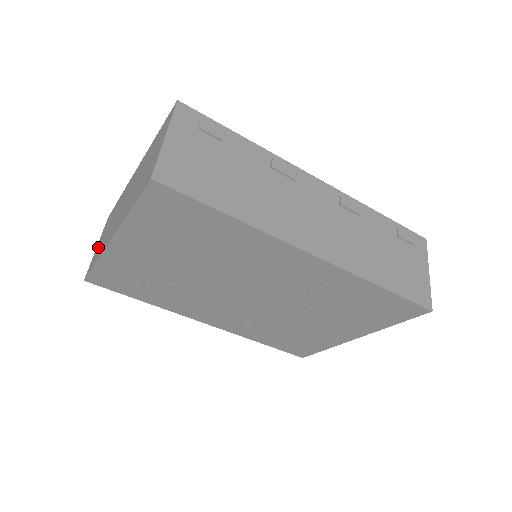
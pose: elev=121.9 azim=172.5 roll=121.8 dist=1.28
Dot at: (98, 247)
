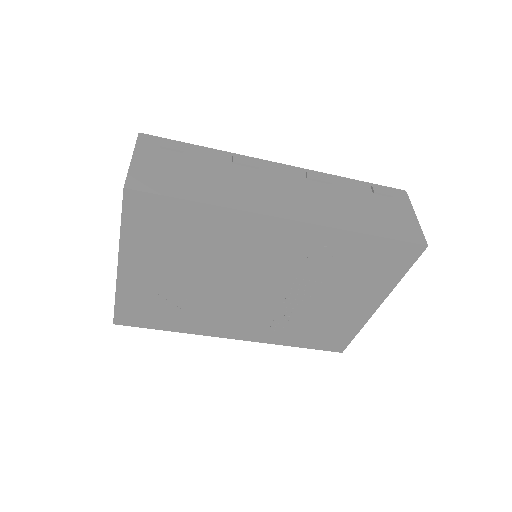
Dot at: occluded
